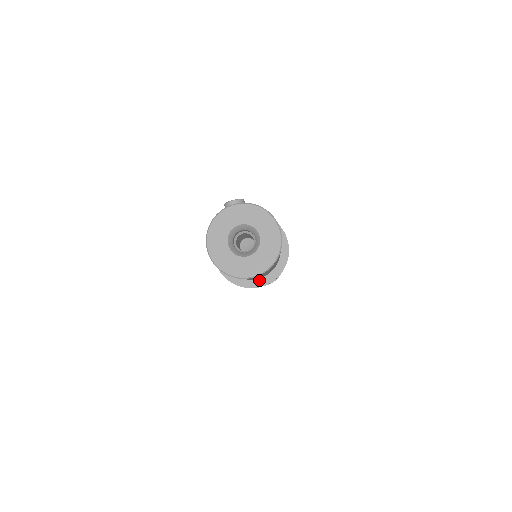
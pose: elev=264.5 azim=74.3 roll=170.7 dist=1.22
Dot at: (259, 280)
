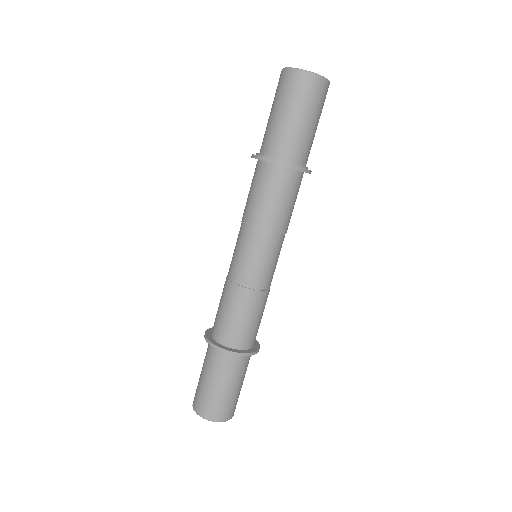
Dot at: (280, 159)
